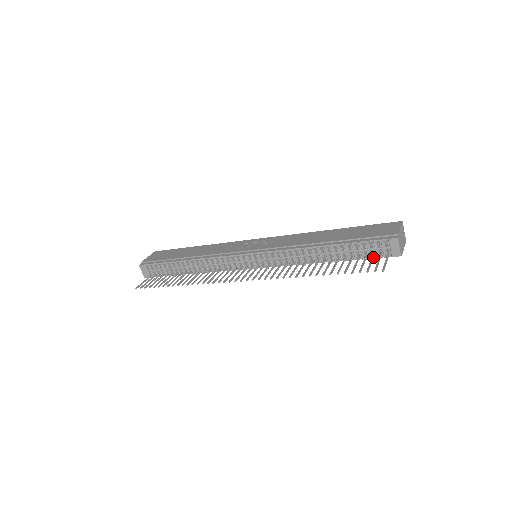
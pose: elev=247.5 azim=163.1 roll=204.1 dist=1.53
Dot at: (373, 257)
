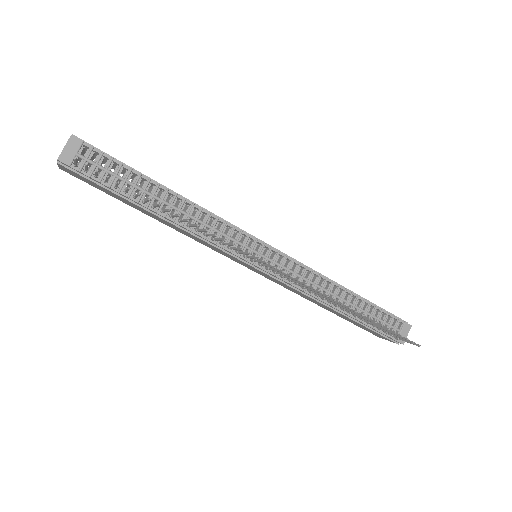
Dot at: occluded
